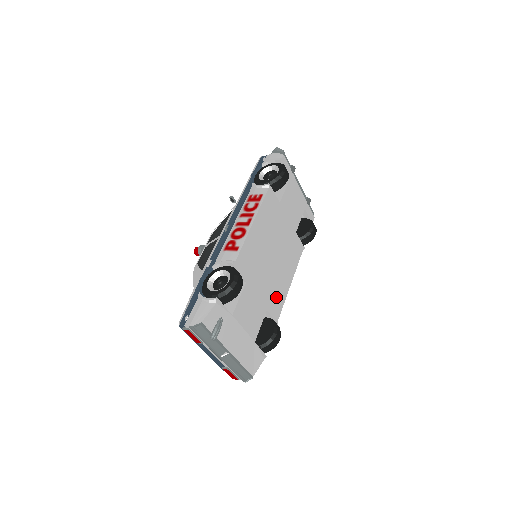
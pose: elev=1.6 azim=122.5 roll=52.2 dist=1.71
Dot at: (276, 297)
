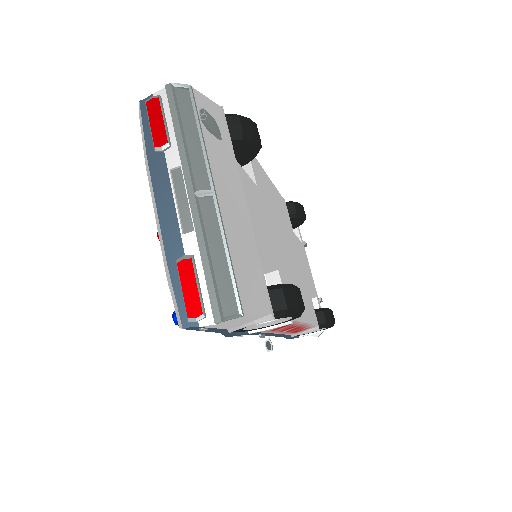
Dot at: occluded
